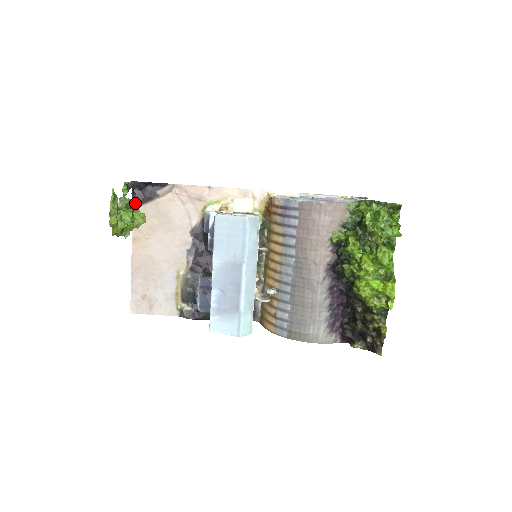
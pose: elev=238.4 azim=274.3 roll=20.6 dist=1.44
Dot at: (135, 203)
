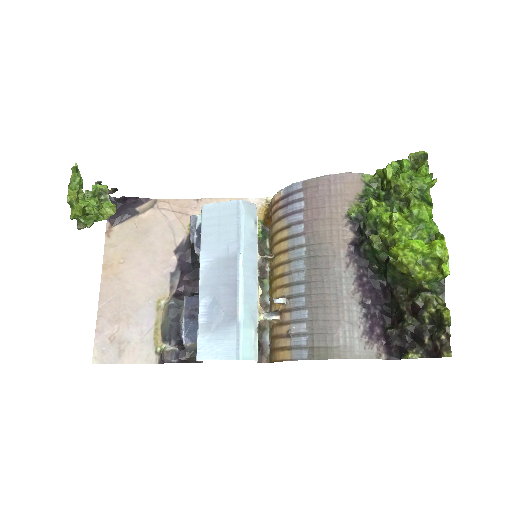
Dot at: (104, 187)
